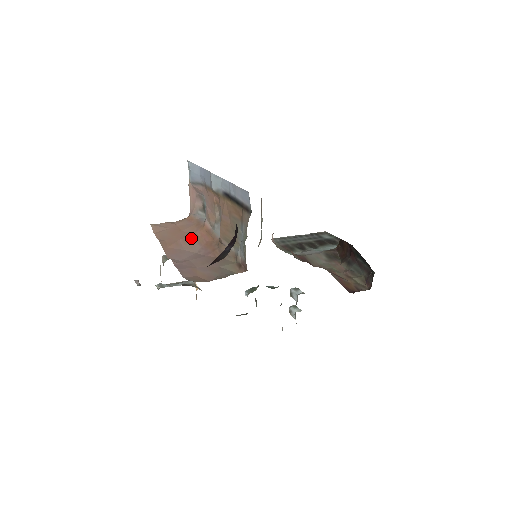
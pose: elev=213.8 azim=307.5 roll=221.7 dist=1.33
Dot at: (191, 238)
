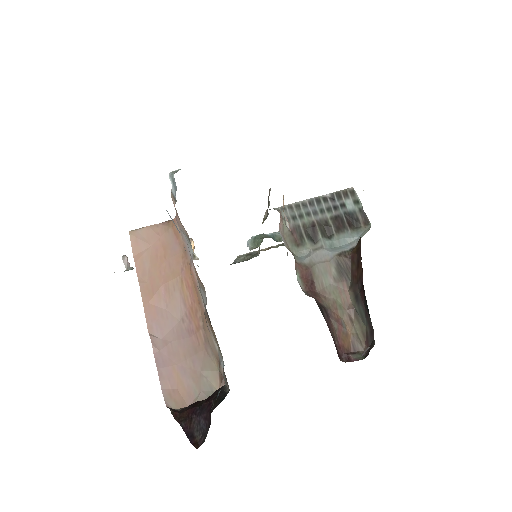
Dot at: (175, 286)
